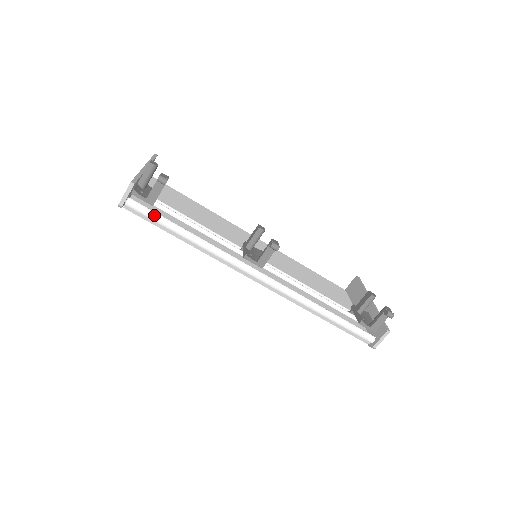
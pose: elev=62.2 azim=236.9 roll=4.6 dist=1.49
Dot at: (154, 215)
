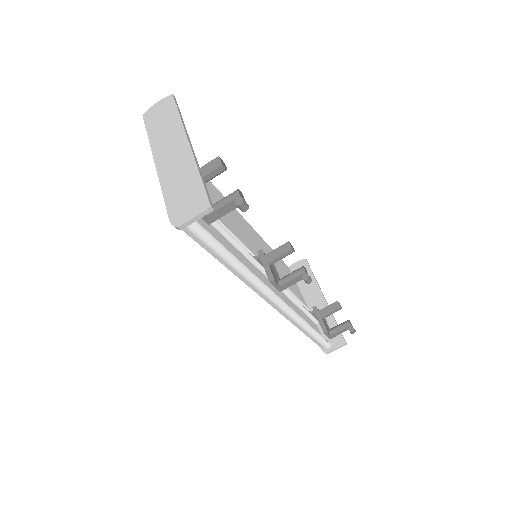
Dot at: (211, 240)
